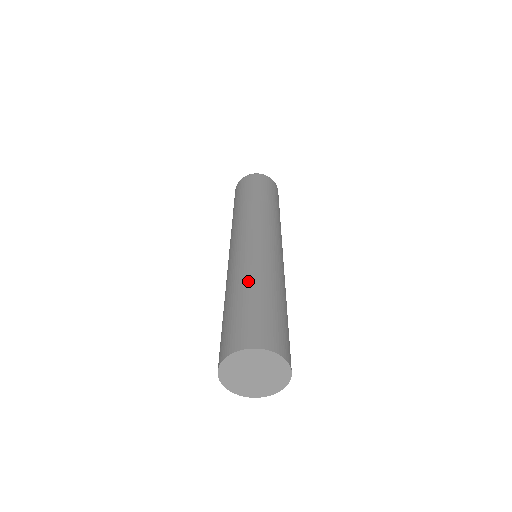
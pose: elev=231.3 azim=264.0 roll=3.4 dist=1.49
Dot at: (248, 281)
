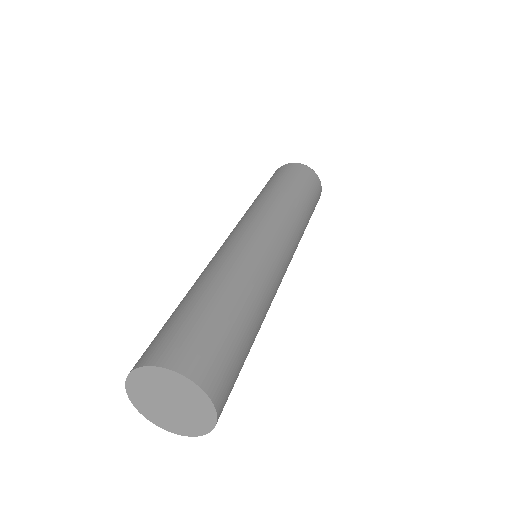
Dot at: (224, 282)
